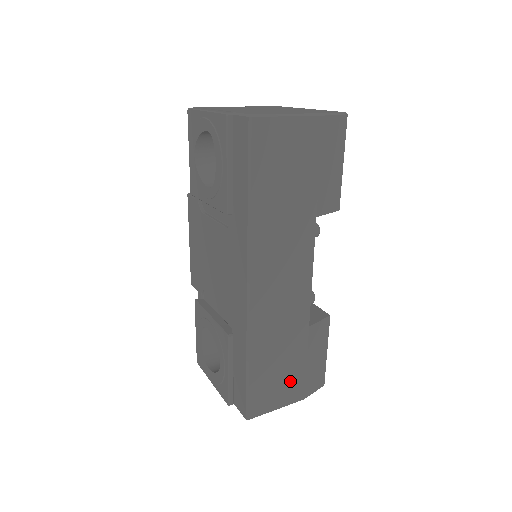
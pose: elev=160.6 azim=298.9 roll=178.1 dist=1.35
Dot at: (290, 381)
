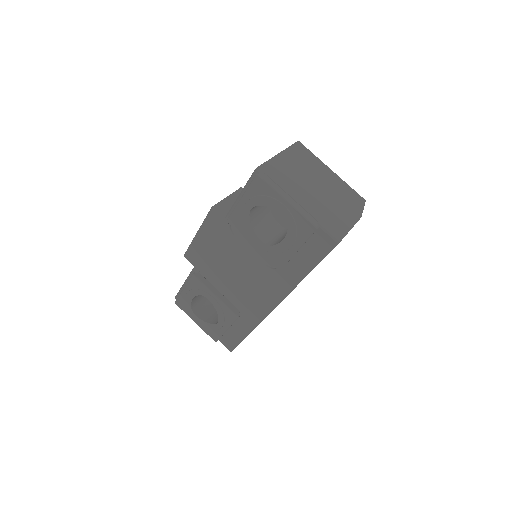
Dot at: occluded
